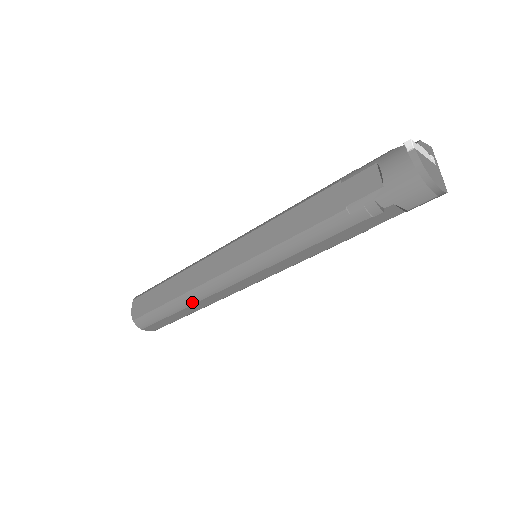
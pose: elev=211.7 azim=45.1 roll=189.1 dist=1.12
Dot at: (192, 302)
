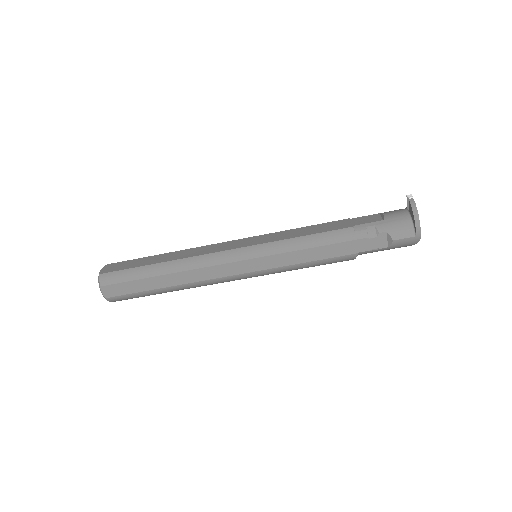
Dot at: (180, 269)
